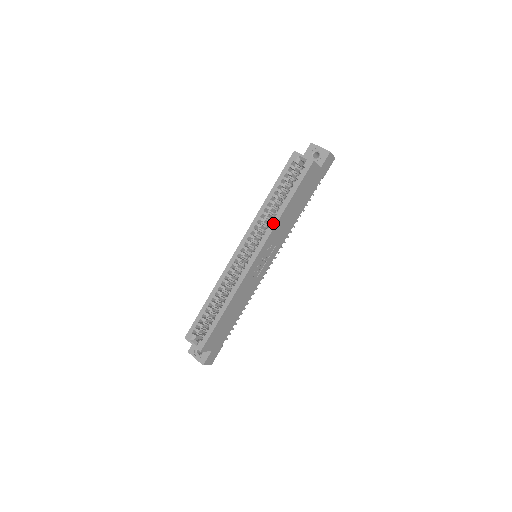
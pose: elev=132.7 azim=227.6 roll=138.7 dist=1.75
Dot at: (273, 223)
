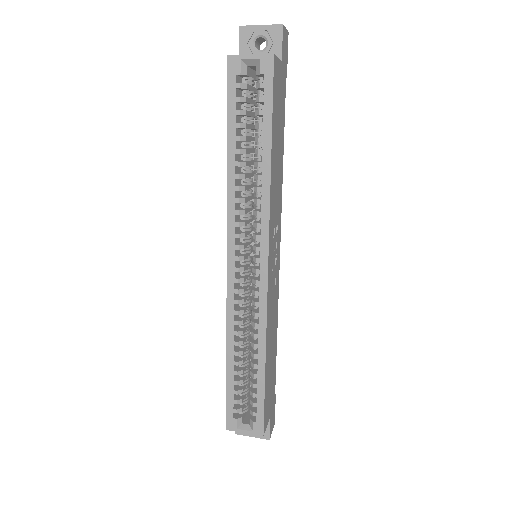
Dot at: (264, 197)
